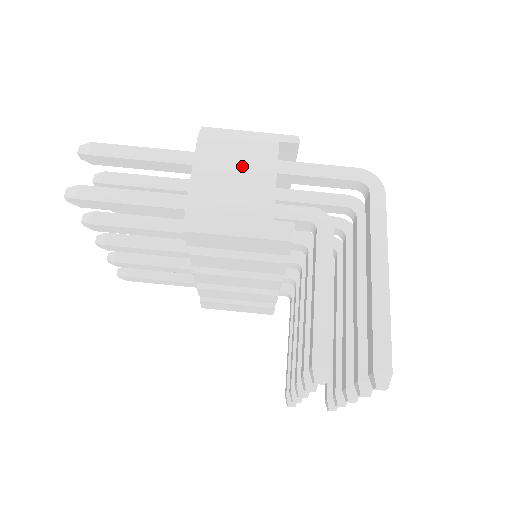
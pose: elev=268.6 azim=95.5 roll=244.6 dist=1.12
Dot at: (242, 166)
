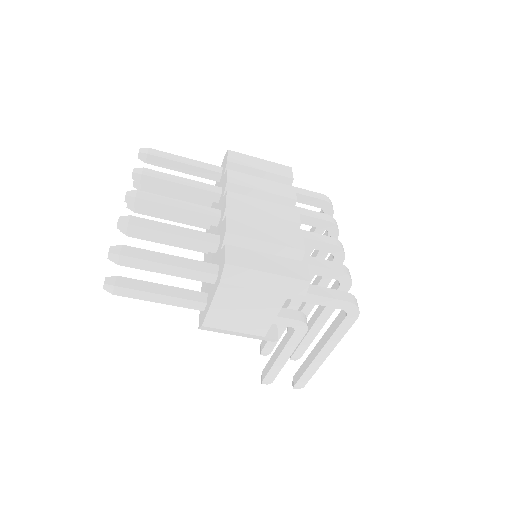
Dot at: (251, 308)
